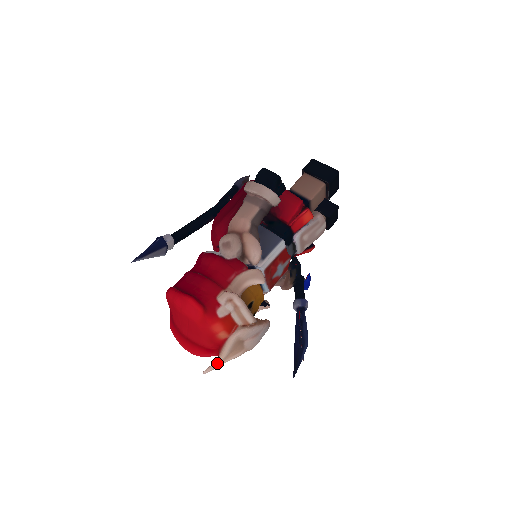
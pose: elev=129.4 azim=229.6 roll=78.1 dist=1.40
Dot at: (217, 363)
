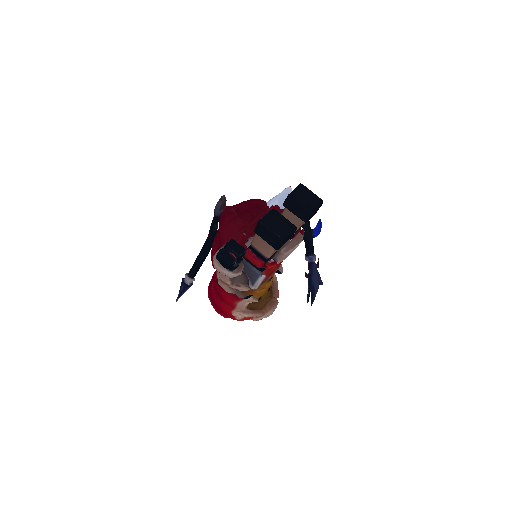
Dot at: occluded
